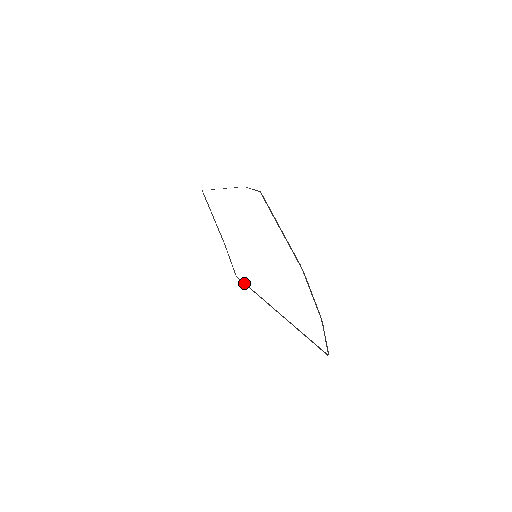
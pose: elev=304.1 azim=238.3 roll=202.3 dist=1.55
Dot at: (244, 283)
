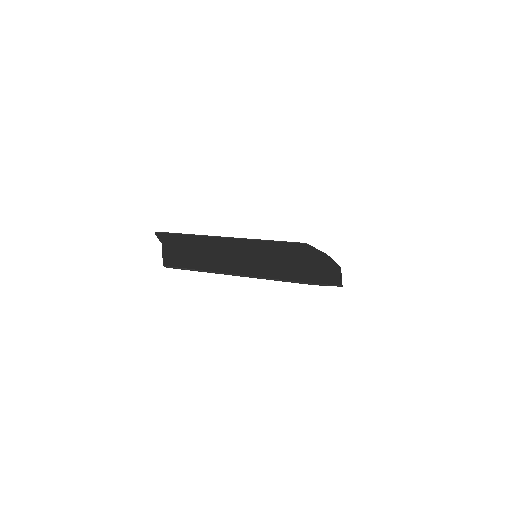
Dot at: (177, 234)
